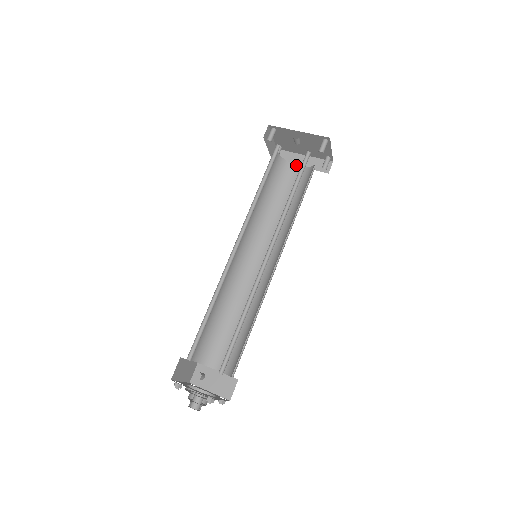
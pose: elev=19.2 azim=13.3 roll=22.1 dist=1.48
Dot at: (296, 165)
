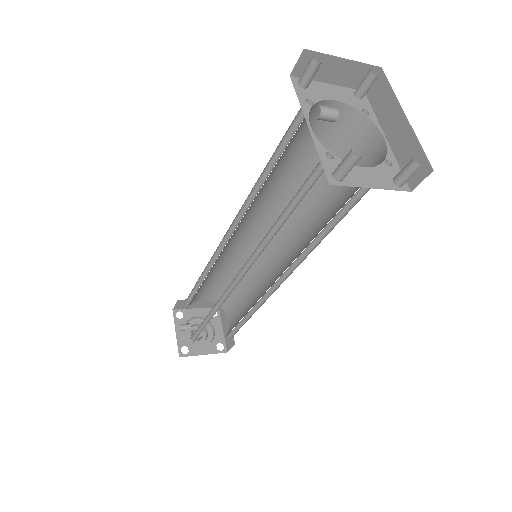
Dot at: (380, 132)
